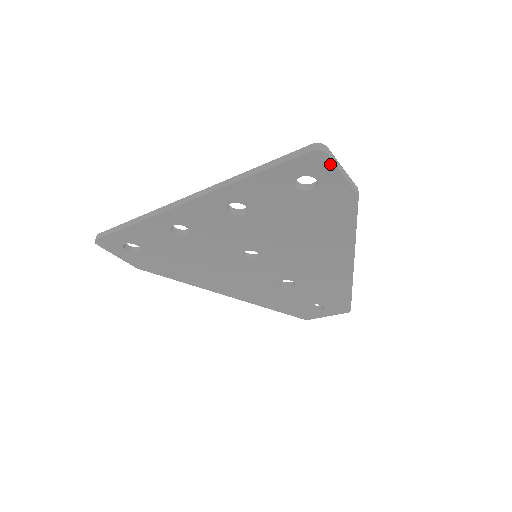
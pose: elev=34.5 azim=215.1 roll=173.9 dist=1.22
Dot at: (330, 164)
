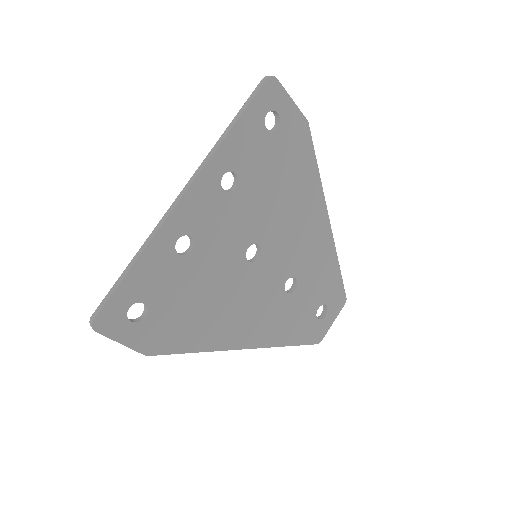
Dot at: (282, 90)
